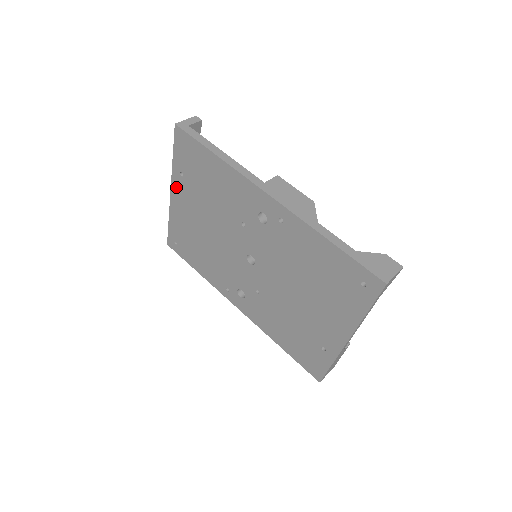
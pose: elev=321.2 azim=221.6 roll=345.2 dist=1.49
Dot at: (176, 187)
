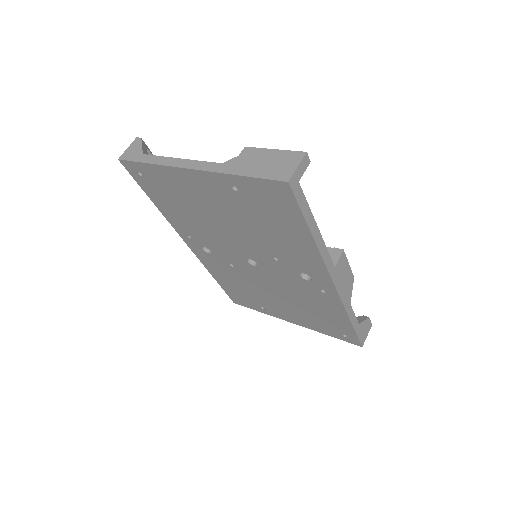
Dot at: (209, 179)
